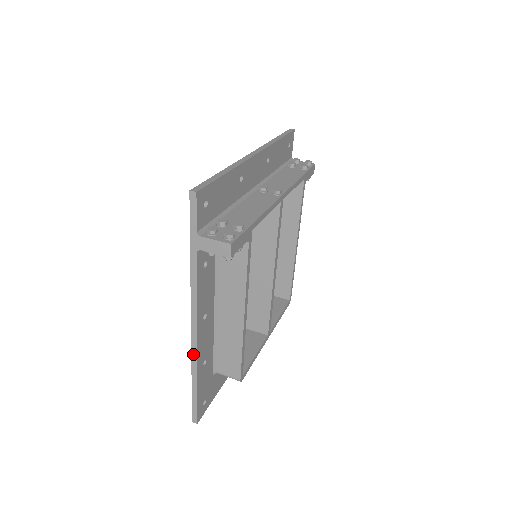
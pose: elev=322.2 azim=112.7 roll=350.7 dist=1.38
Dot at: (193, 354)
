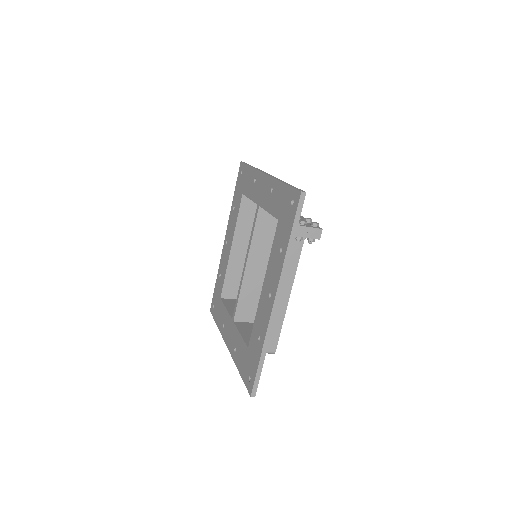
Dot at: (269, 328)
